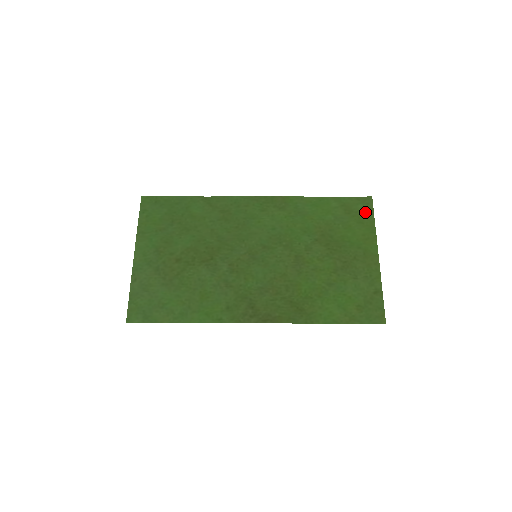
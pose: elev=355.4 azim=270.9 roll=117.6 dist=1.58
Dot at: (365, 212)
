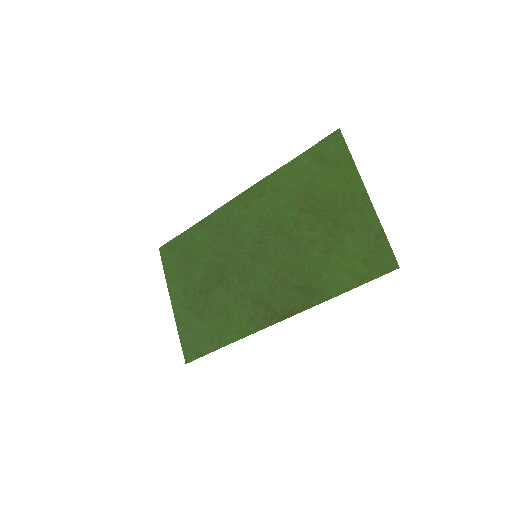
Dot at: (338, 151)
